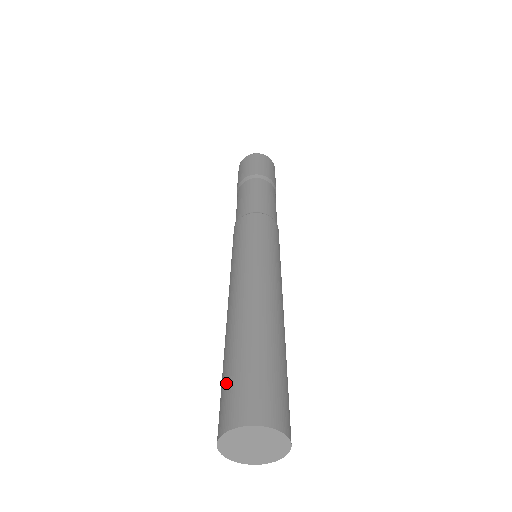
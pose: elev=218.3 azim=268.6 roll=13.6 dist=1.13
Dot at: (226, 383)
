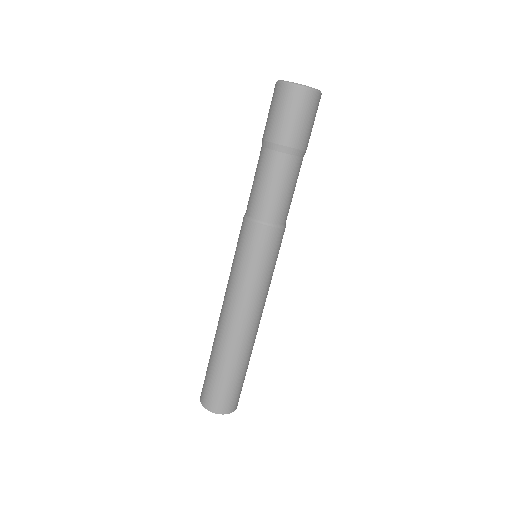
Dot at: (213, 384)
